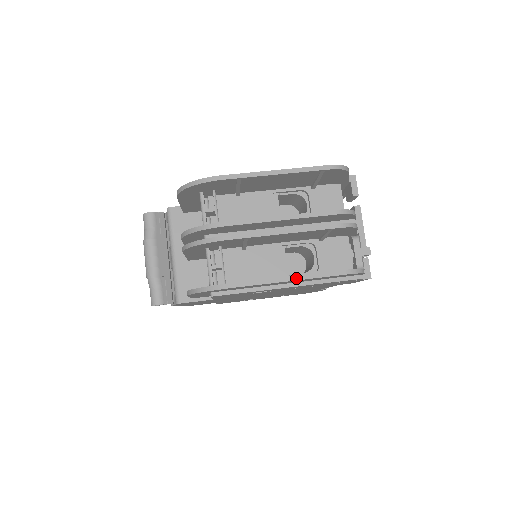
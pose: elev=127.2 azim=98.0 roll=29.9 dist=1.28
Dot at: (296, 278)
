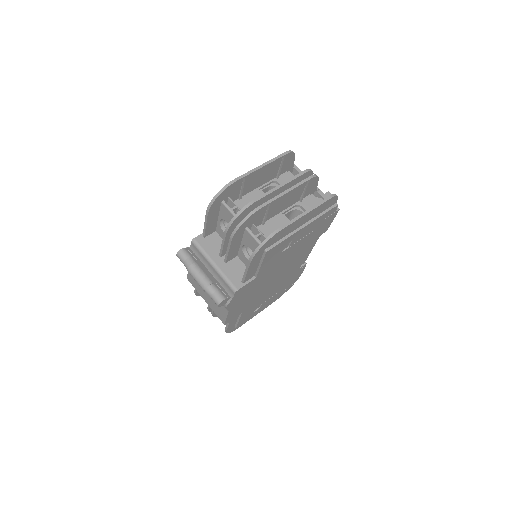
Dot at: (309, 211)
